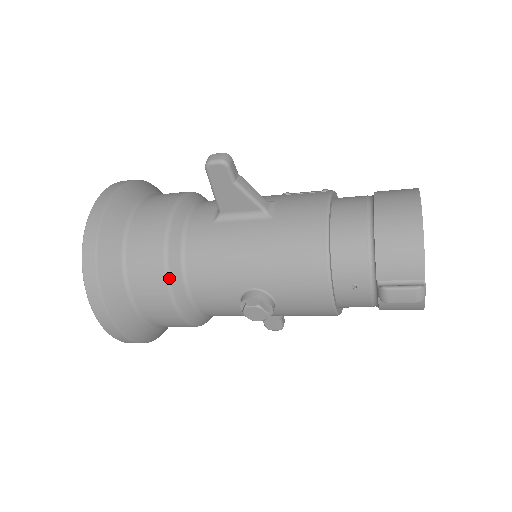
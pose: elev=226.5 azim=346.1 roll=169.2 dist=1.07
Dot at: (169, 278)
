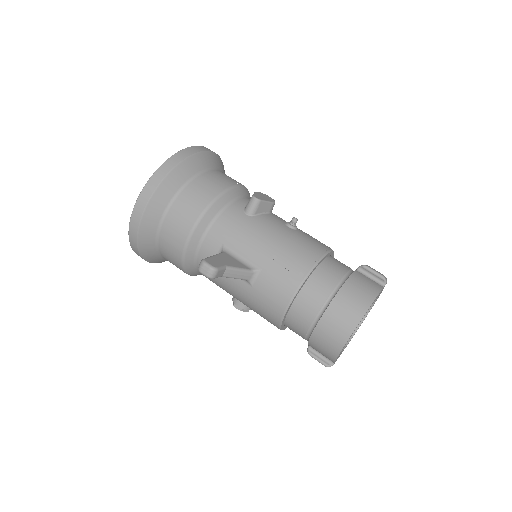
Dot at: (187, 273)
